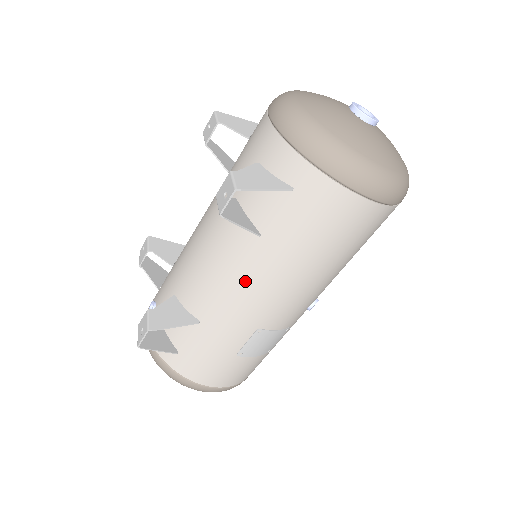
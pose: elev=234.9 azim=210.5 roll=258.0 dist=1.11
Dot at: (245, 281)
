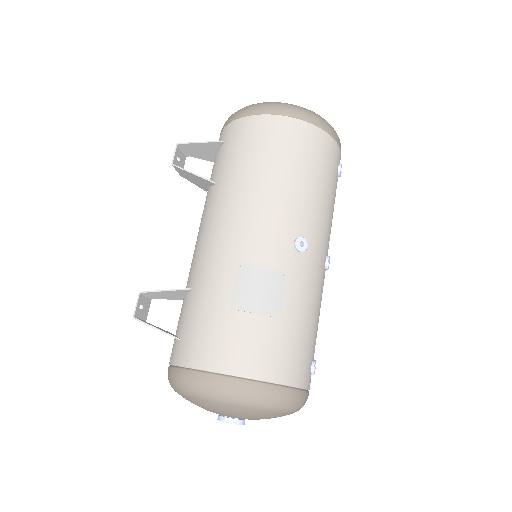
Dot at: (214, 223)
